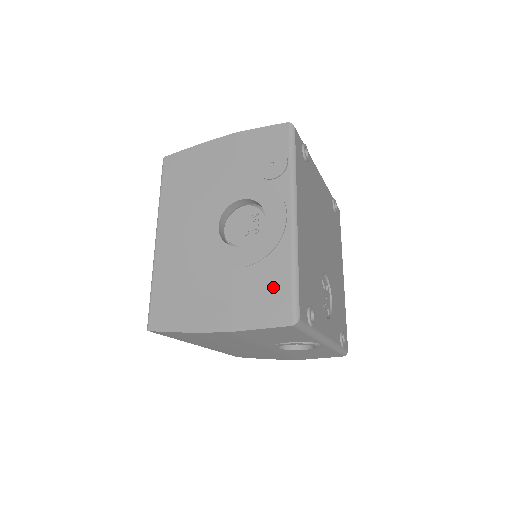
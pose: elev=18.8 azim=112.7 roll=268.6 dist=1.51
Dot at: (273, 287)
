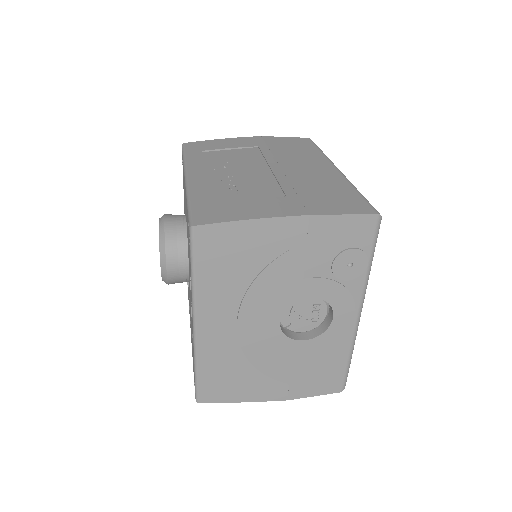
Dot at: (330, 370)
